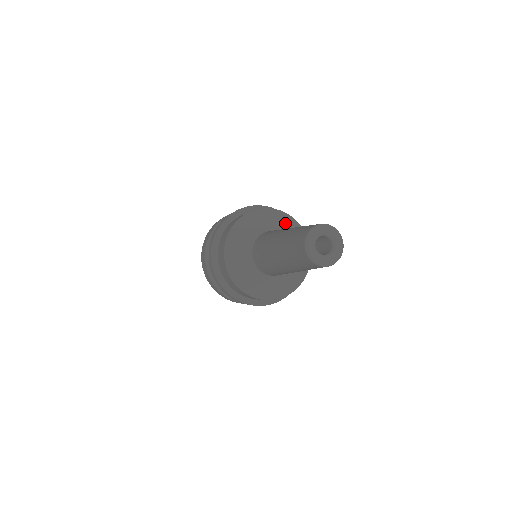
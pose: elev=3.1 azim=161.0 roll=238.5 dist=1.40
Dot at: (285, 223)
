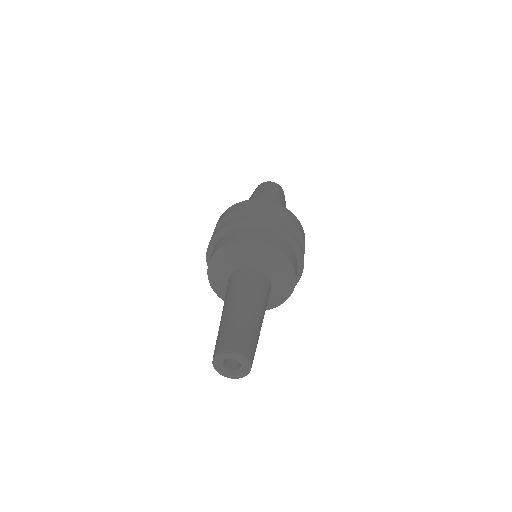
Dot at: (249, 253)
